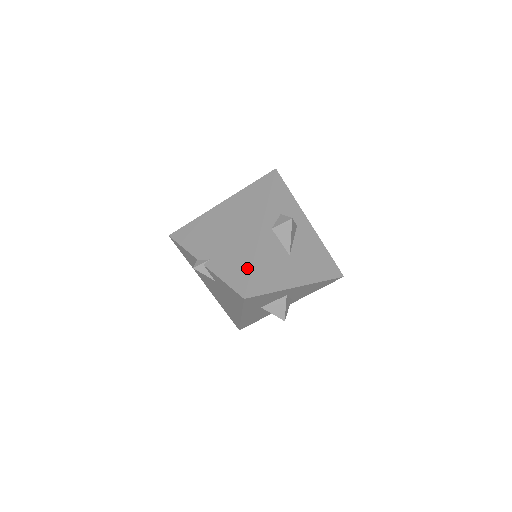
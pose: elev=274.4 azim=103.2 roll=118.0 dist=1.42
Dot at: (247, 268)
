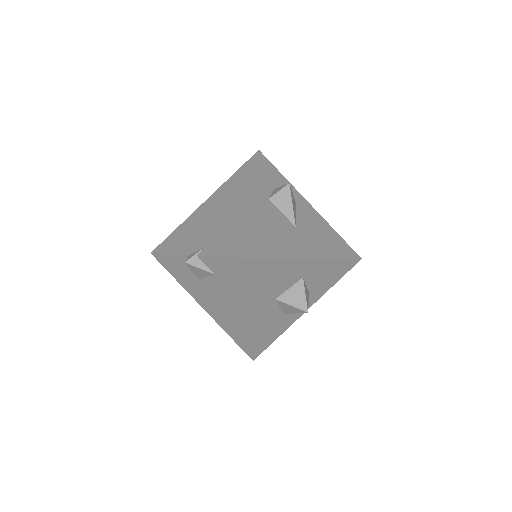
Dot at: (250, 233)
